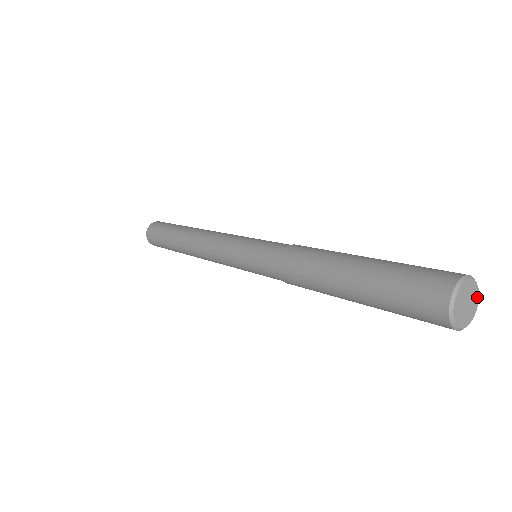
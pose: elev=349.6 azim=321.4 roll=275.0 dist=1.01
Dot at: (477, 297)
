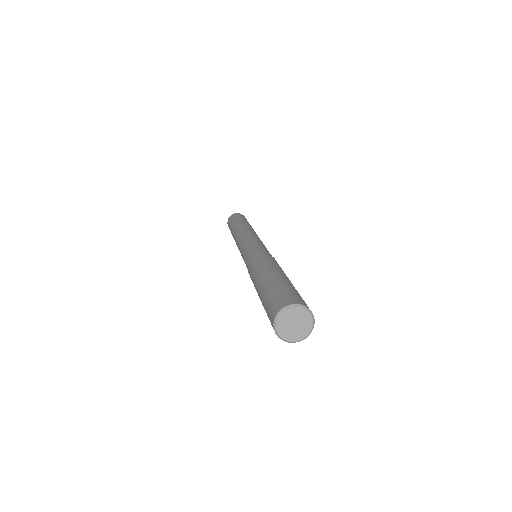
Dot at: (302, 310)
